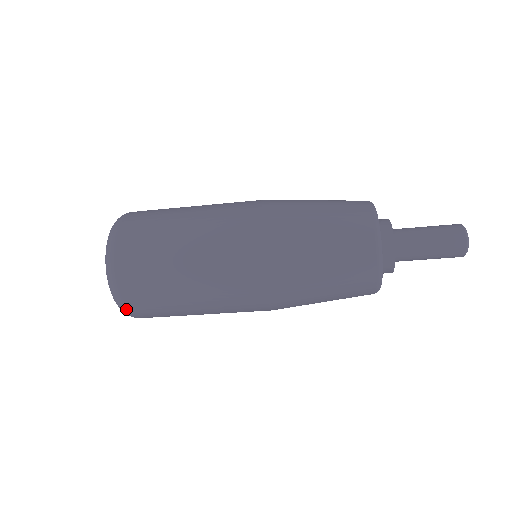
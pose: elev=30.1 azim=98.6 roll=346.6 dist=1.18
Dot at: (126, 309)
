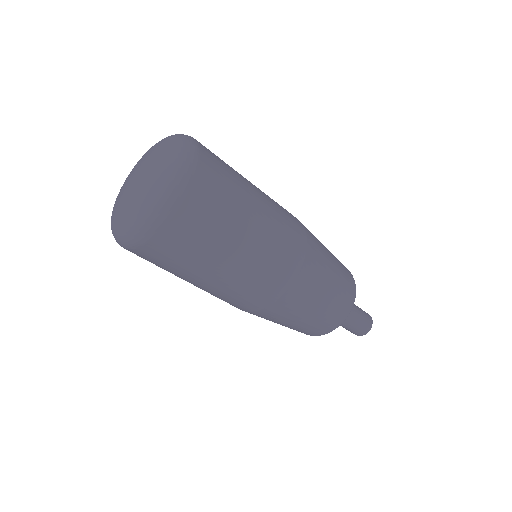
Dot at: (191, 180)
